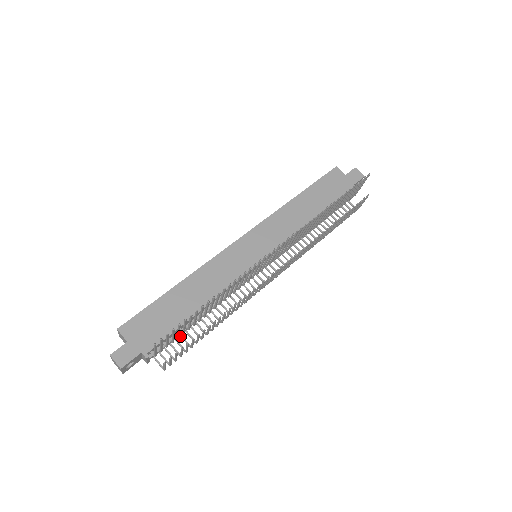
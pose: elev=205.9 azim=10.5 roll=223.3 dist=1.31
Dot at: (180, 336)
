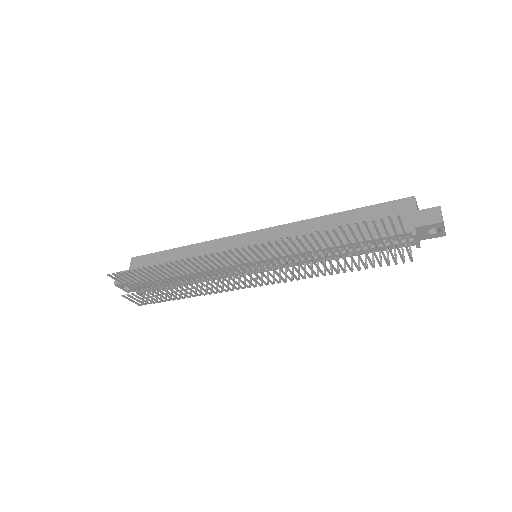
Dot at: (167, 289)
